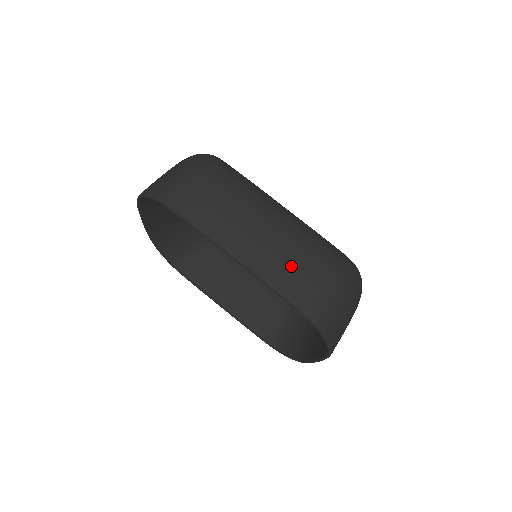
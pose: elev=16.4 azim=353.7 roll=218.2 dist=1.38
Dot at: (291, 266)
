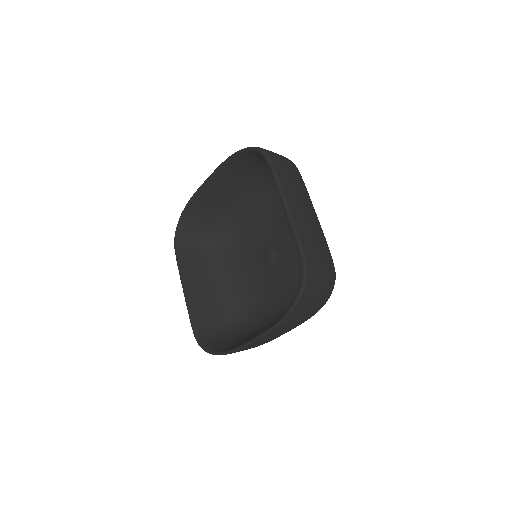
Dot at: (312, 236)
